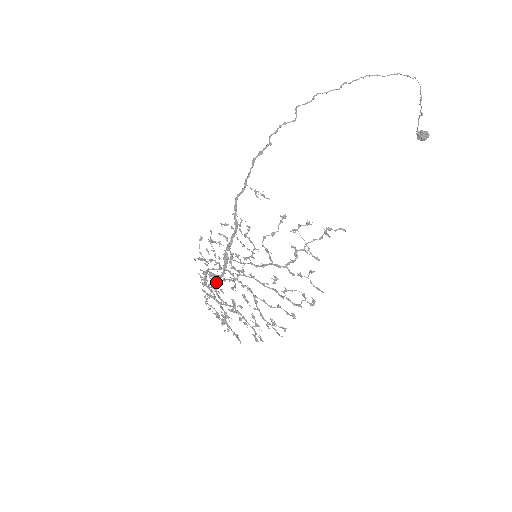
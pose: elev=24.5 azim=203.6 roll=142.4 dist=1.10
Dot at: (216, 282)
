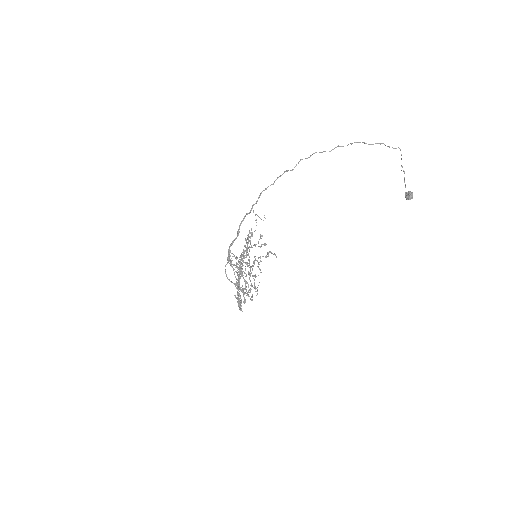
Dot at: (225, 265)
